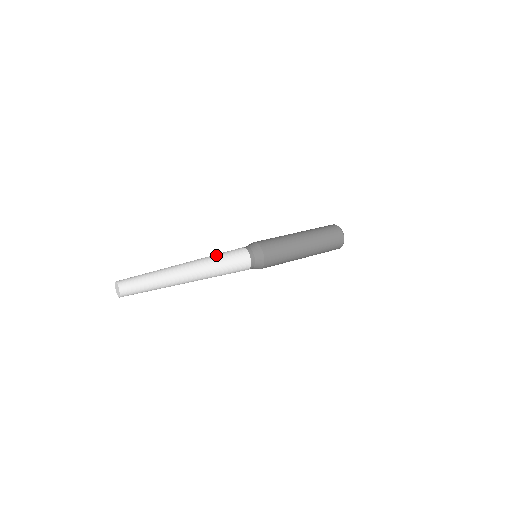
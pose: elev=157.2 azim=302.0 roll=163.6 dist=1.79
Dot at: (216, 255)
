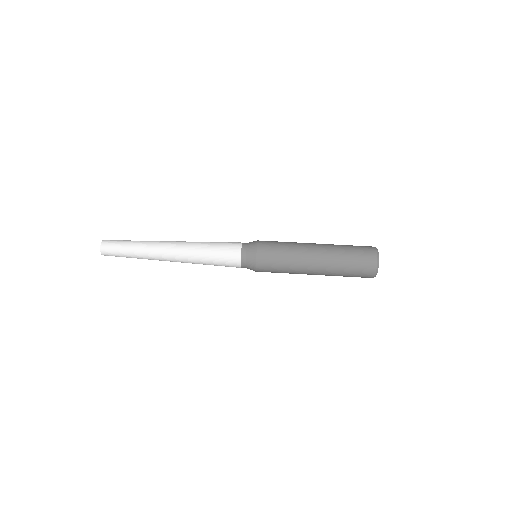
Dot at: (206, 245)
